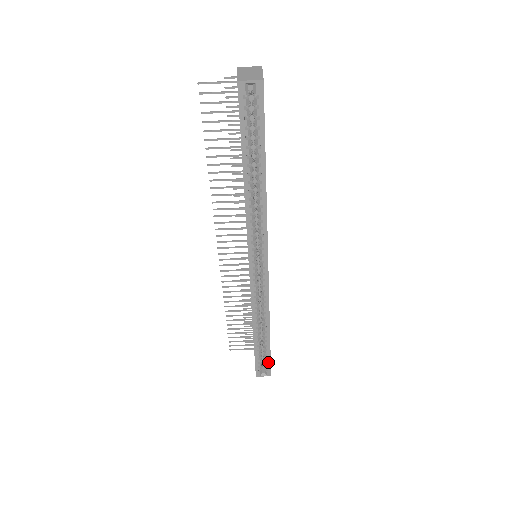
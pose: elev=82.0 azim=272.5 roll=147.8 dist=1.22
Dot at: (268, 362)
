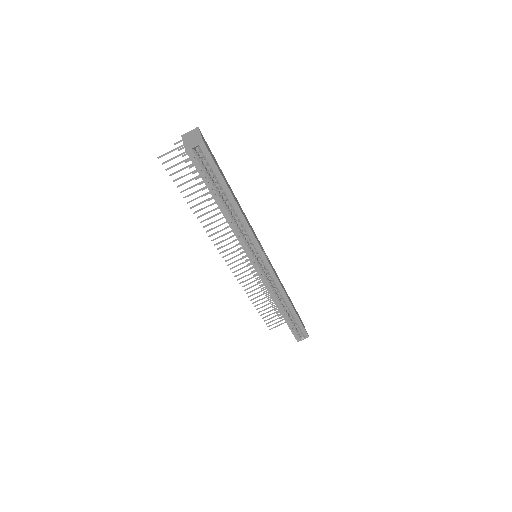
Dot at: (302, 328)
